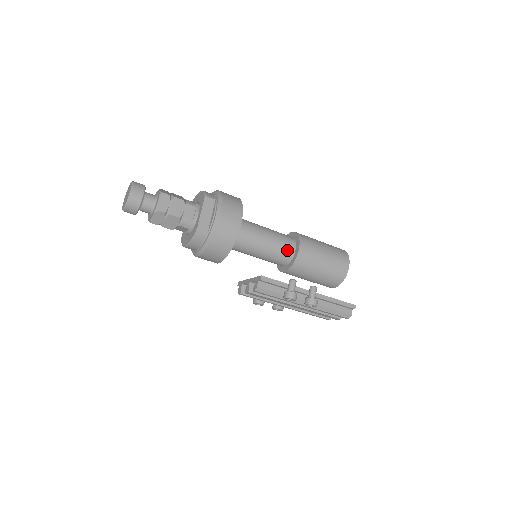
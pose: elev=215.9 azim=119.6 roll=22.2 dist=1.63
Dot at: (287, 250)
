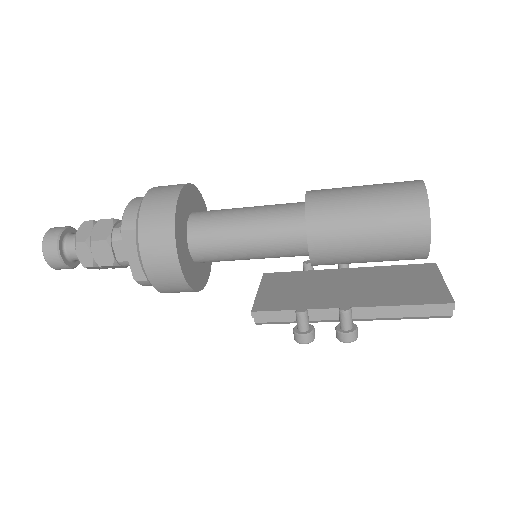
Dot at: (292, 246)
